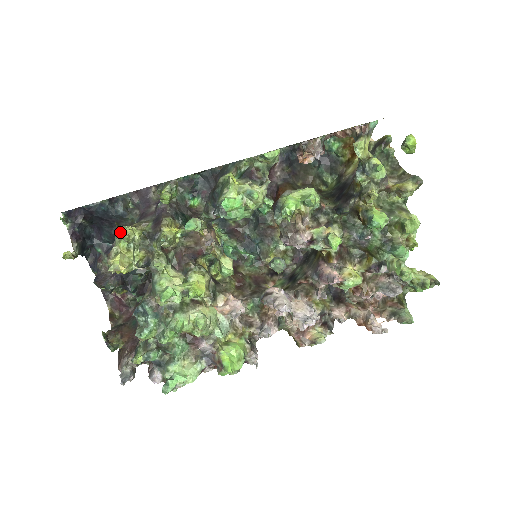
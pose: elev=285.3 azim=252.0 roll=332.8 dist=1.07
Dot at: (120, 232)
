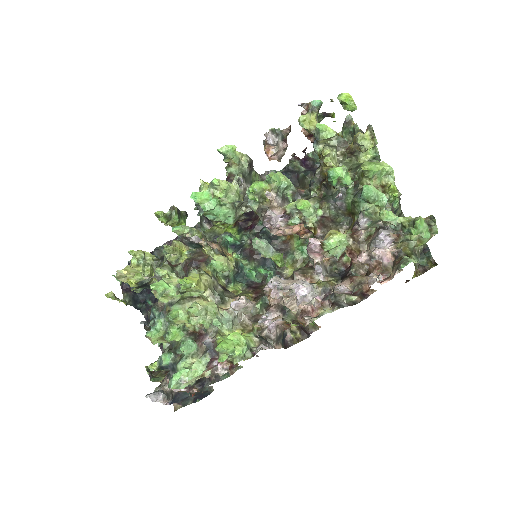
Dot at: occluded
